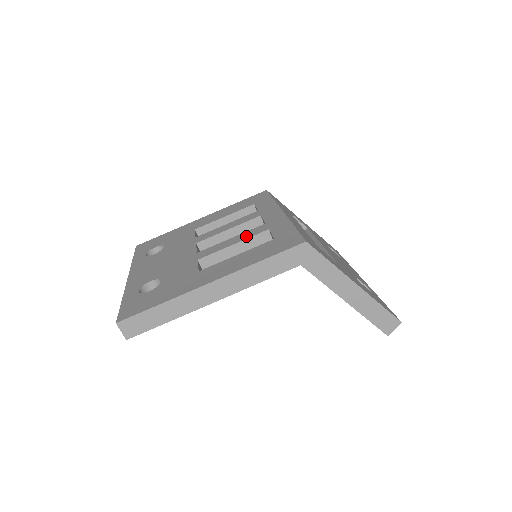
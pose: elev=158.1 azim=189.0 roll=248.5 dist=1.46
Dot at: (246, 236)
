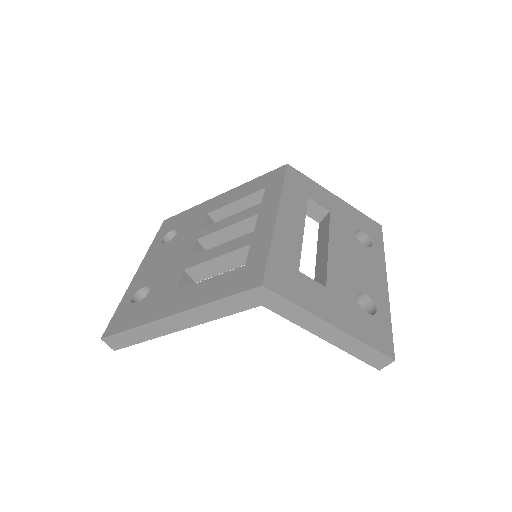
Dot at: (230, 248)
